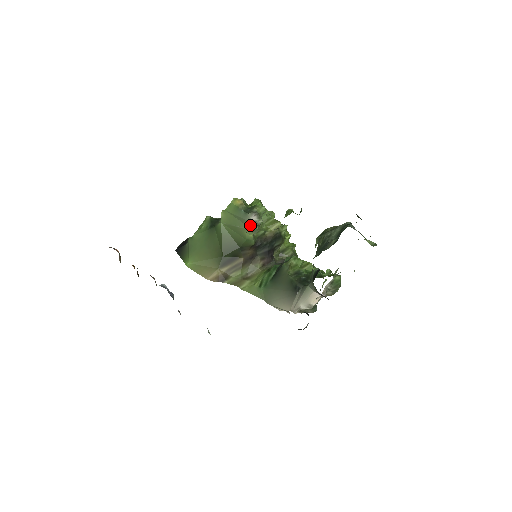
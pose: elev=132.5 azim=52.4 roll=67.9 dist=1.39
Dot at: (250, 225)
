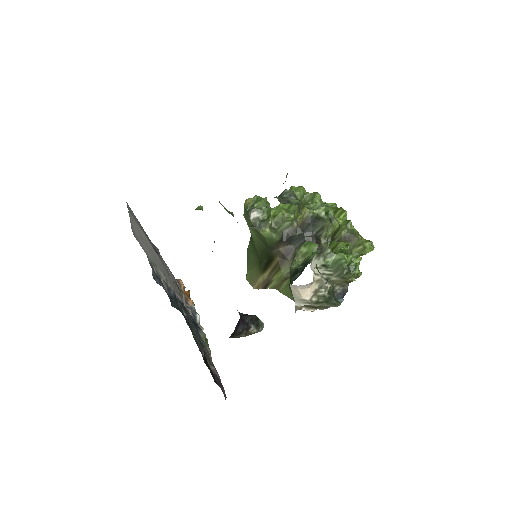
Dot at: (253, 223)
